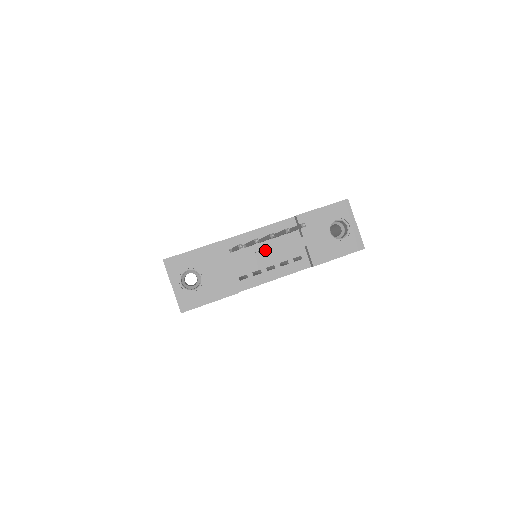
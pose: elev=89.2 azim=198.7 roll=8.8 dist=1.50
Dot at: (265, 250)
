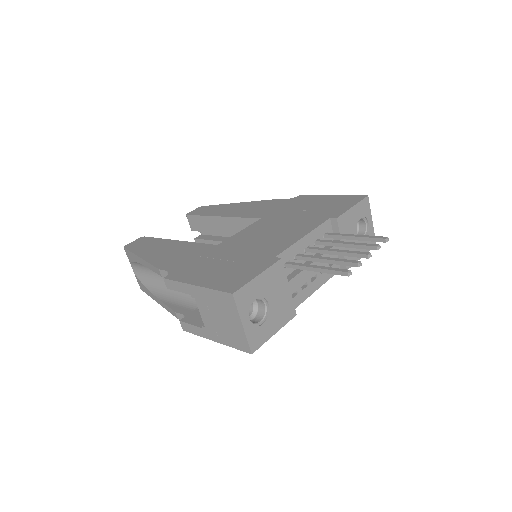
Dot at: occluded
